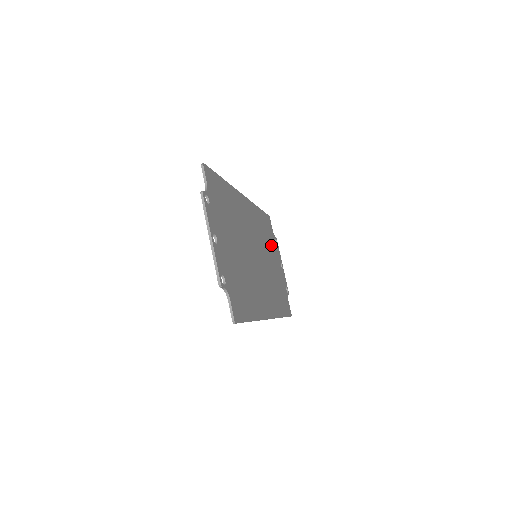
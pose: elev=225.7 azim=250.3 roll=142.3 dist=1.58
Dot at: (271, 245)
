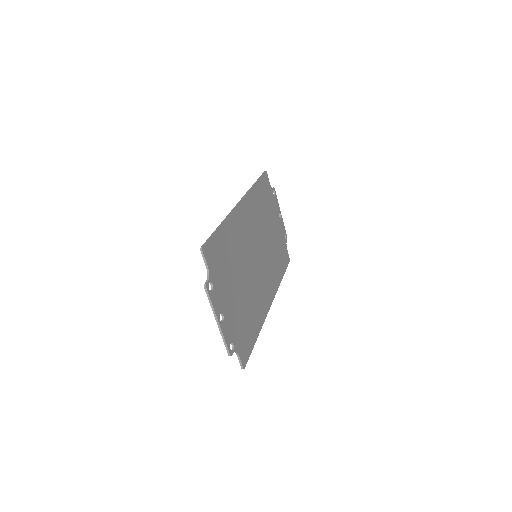
Dot at: (269, 209)
